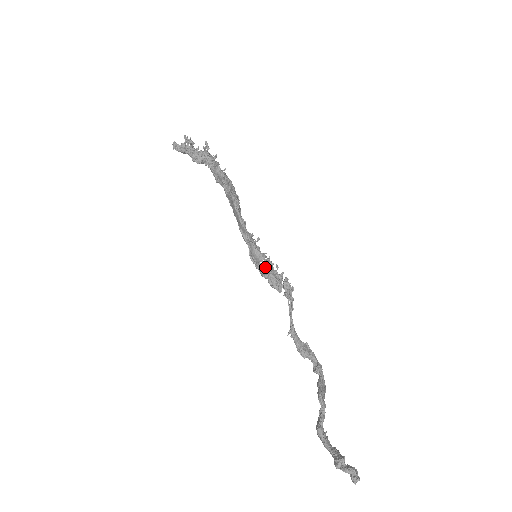
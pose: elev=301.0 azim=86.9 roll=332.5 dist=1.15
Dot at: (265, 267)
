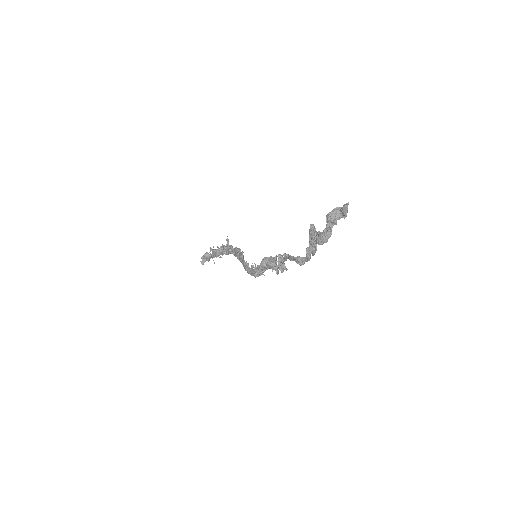
Dot at: occluded
